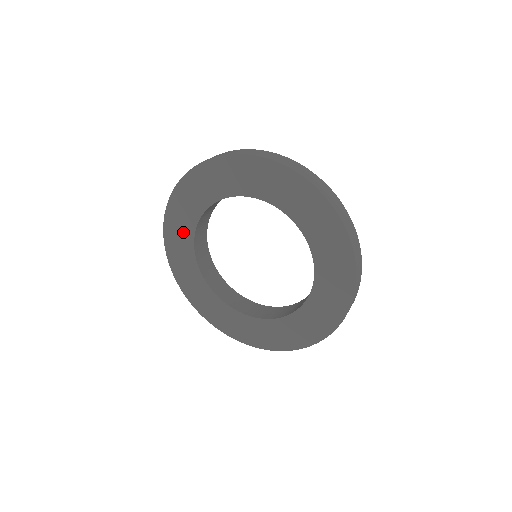
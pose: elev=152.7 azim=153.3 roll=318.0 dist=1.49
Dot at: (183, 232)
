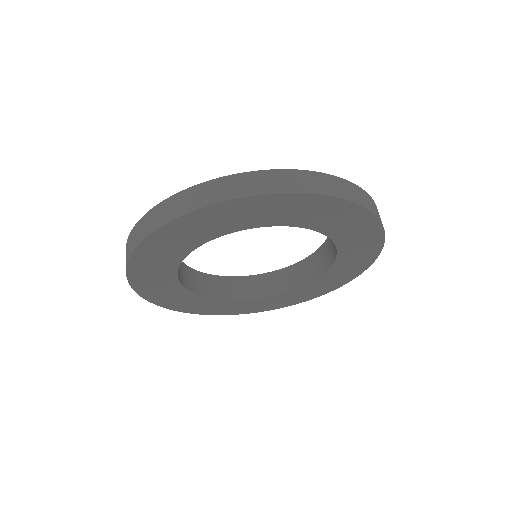
Dot at: (164, 286)
